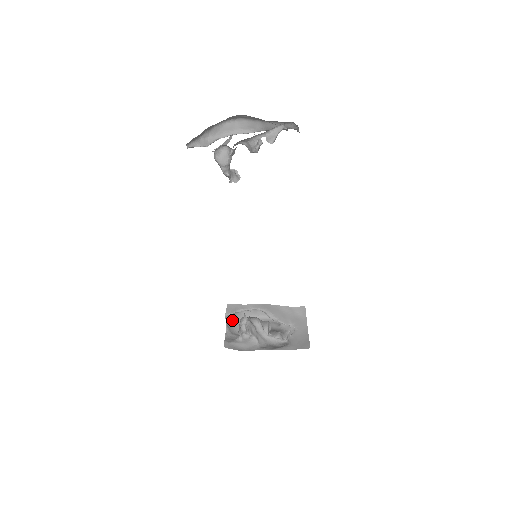
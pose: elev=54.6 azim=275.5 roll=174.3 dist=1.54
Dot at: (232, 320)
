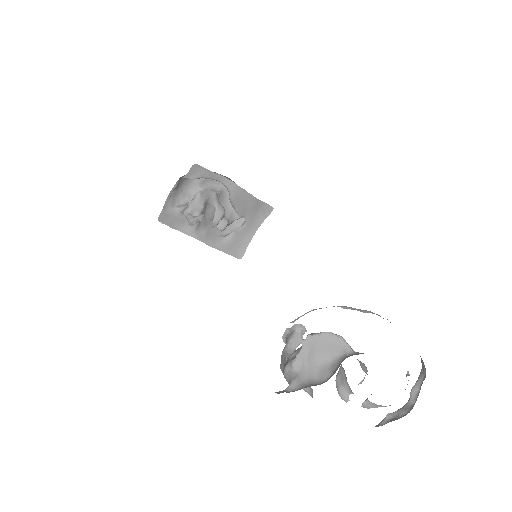
Dot at: occluded
